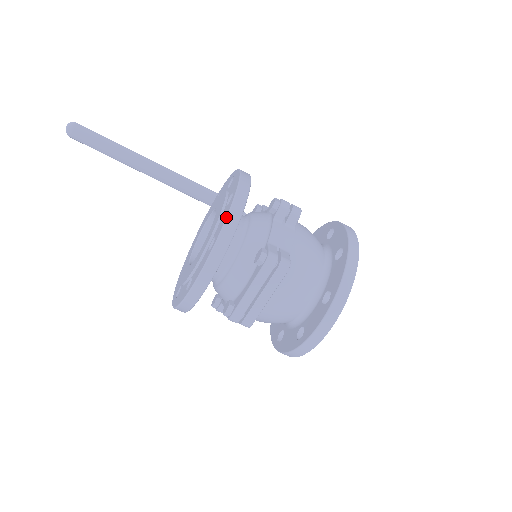
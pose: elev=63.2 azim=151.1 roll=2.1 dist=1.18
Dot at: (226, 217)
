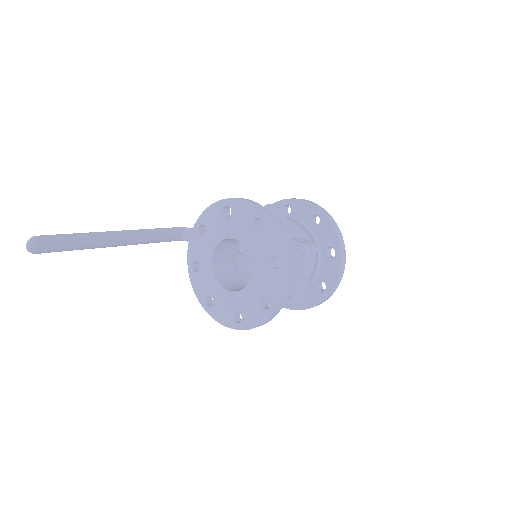
Dot at: (280, 238)
